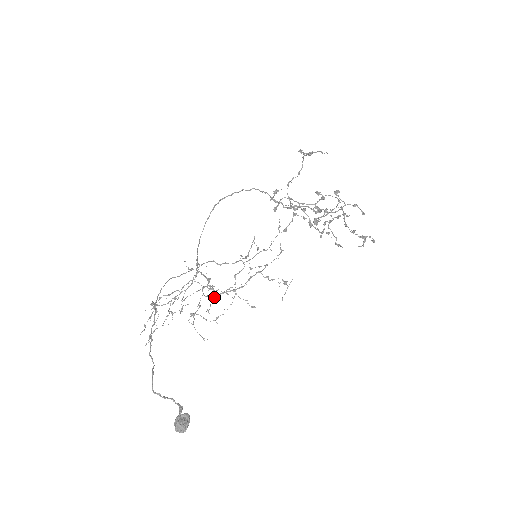
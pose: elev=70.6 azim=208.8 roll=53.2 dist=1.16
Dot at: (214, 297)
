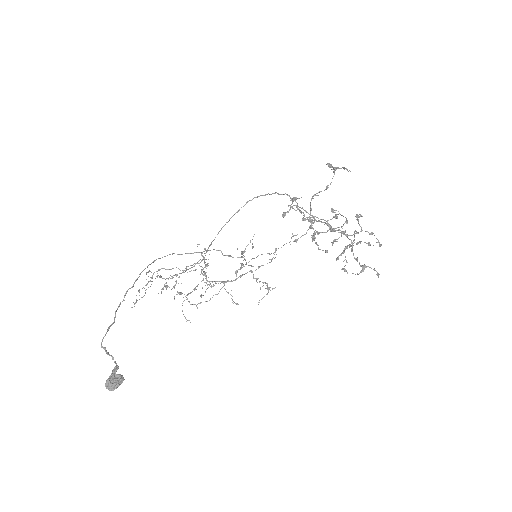
Dot at: (211, 285)
